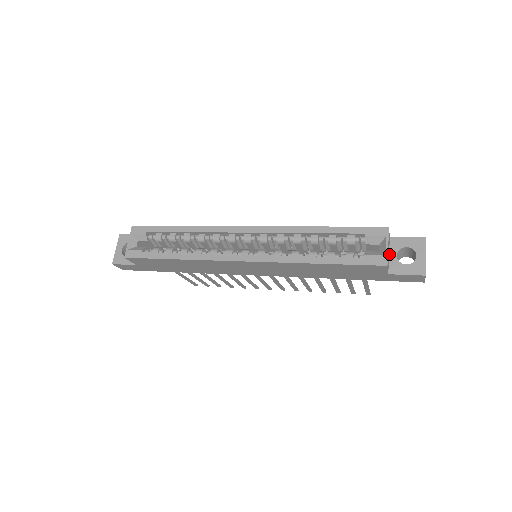
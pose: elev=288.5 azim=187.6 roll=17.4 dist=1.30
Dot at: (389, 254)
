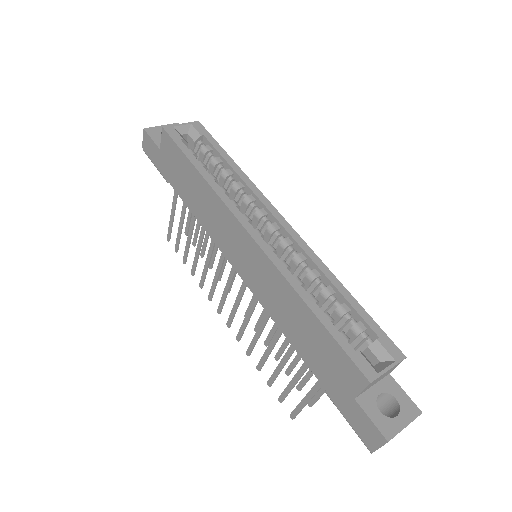
Dot at: (374, 385)
